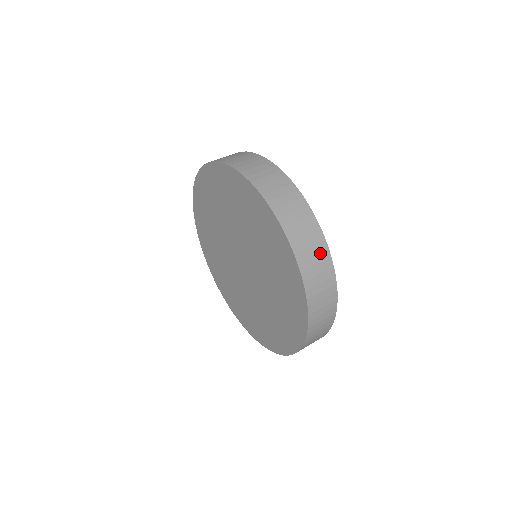
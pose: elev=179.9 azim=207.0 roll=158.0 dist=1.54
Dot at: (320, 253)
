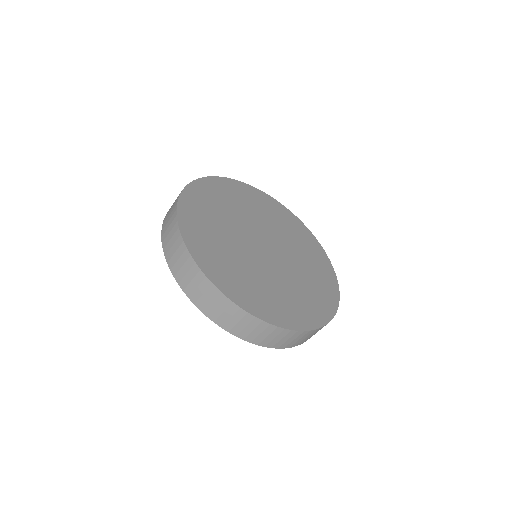
Dot at: (213, 296)
